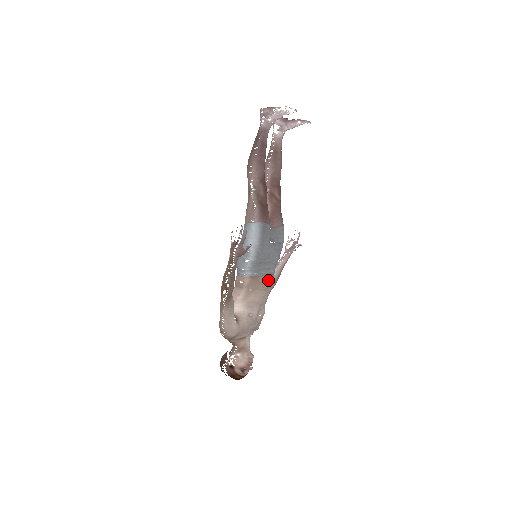
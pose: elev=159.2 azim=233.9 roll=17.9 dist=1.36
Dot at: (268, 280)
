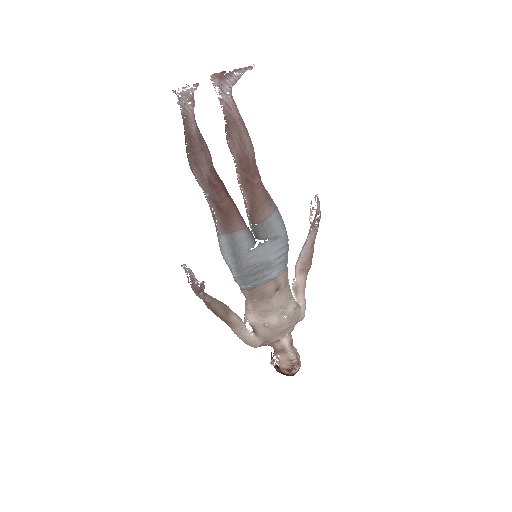
Dot at: (270, 287)
